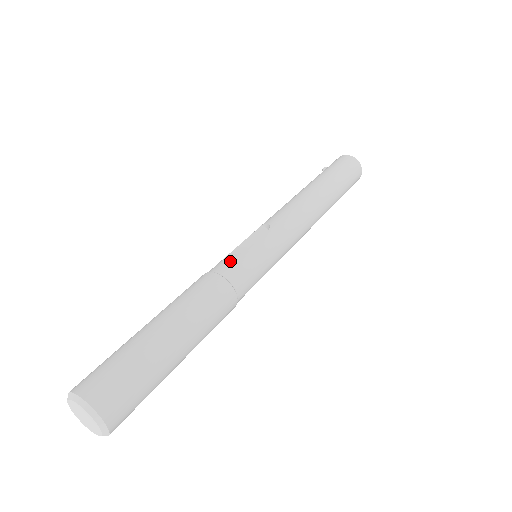
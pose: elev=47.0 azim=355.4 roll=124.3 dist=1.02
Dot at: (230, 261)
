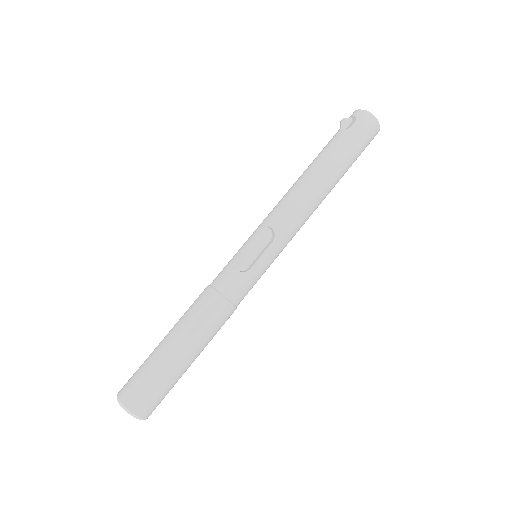
Dot at: (236, 282)
